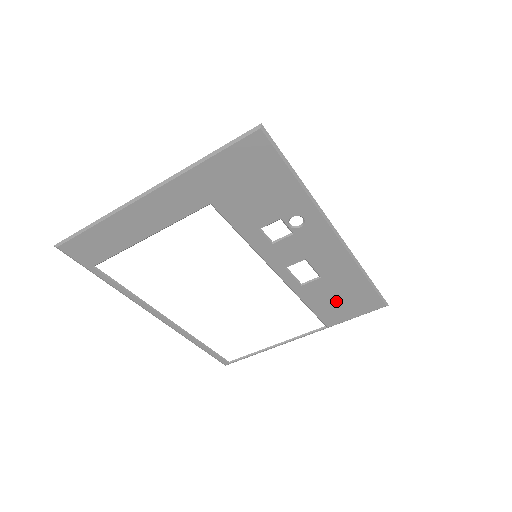
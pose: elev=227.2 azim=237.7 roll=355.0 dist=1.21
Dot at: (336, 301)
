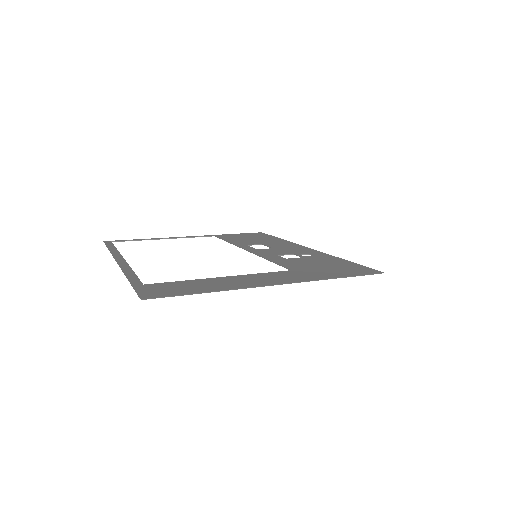
Dot at: occluded
